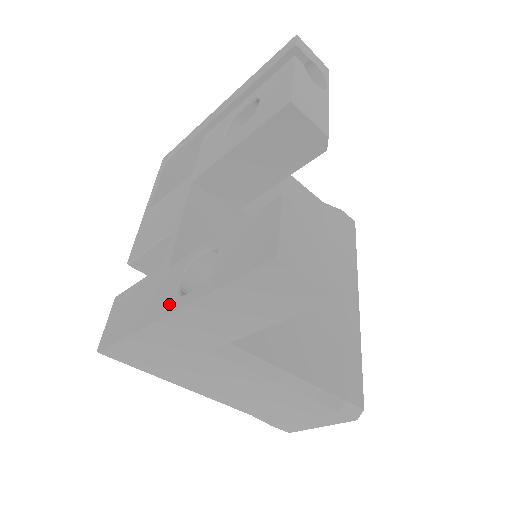
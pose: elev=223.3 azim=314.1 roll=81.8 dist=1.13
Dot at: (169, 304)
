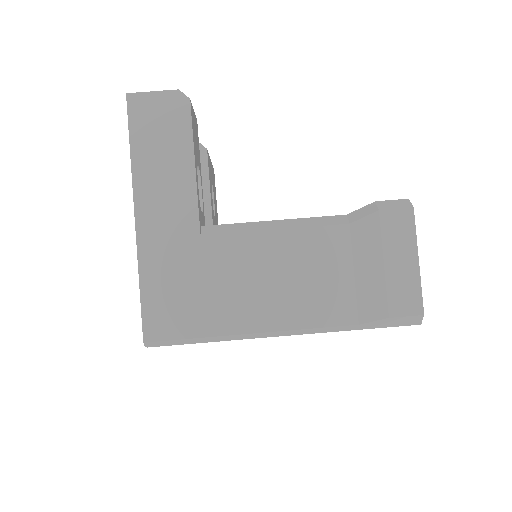
Dot at: occluded
